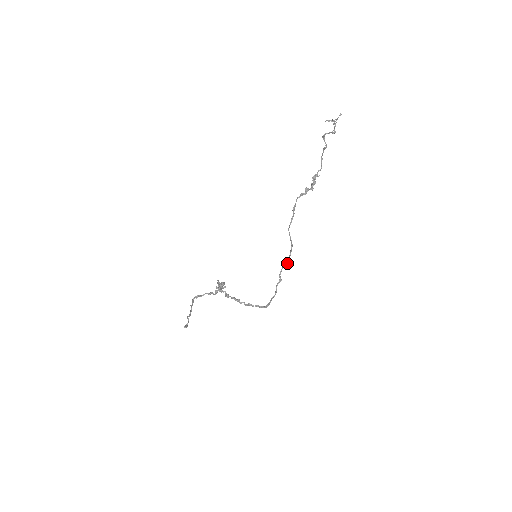
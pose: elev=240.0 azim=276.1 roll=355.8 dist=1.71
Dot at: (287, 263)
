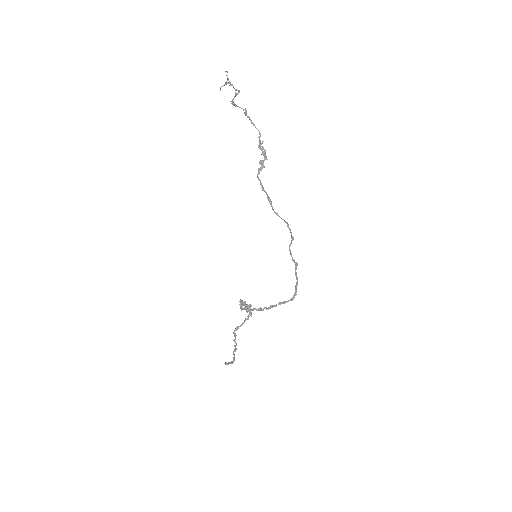
Dot at: (291, 243)
